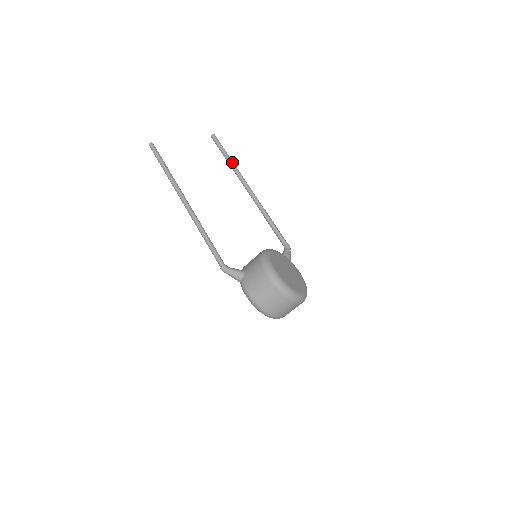
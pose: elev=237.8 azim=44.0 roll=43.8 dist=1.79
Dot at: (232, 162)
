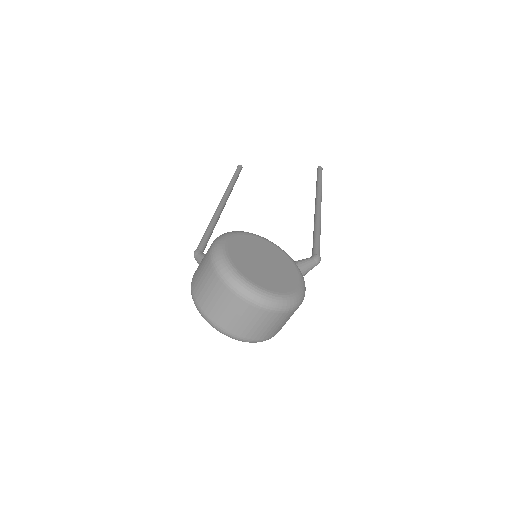
Dot at: (319, 184)
